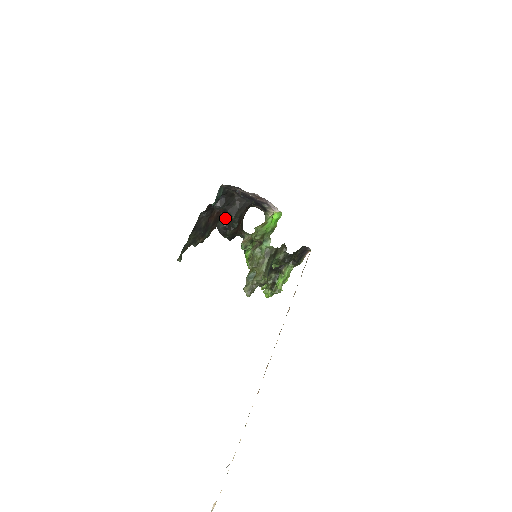
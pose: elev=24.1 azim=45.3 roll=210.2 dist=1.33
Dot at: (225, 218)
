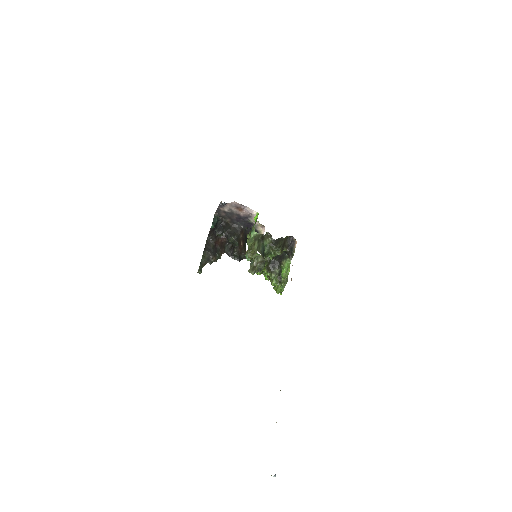
Dot at: (229, 244)
